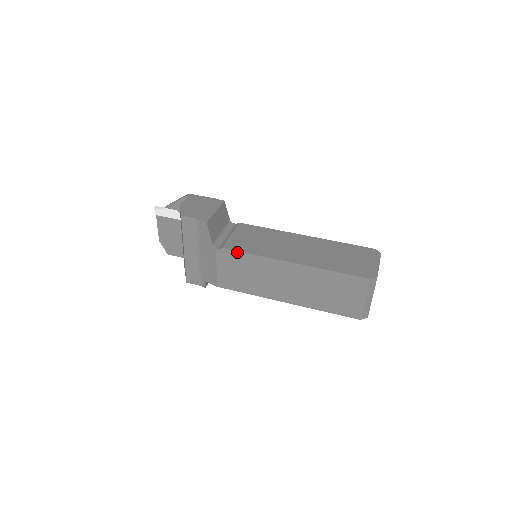
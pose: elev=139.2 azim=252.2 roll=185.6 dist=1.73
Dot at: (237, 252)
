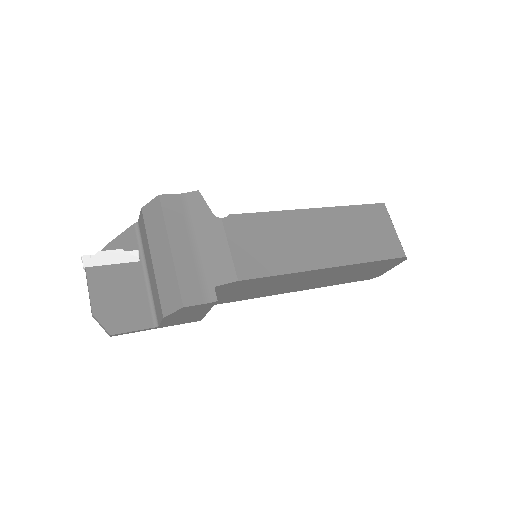
Dot at: (249, 215)
